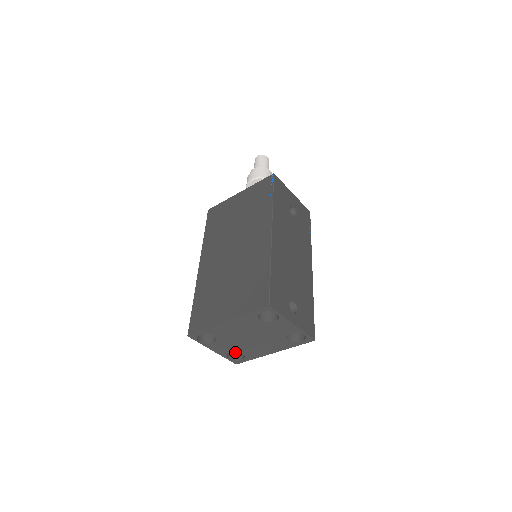
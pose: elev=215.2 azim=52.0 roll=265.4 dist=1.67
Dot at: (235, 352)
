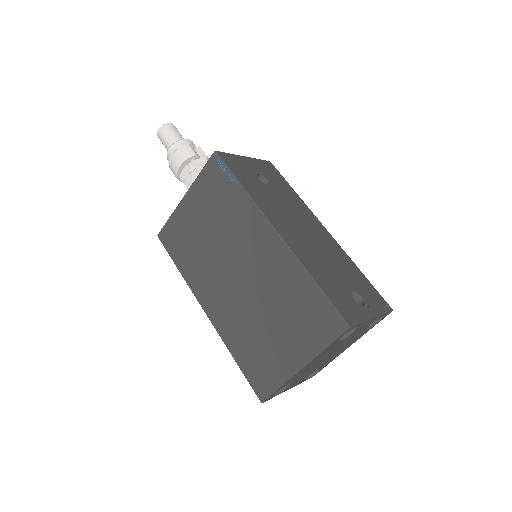
Dot at: occluded
